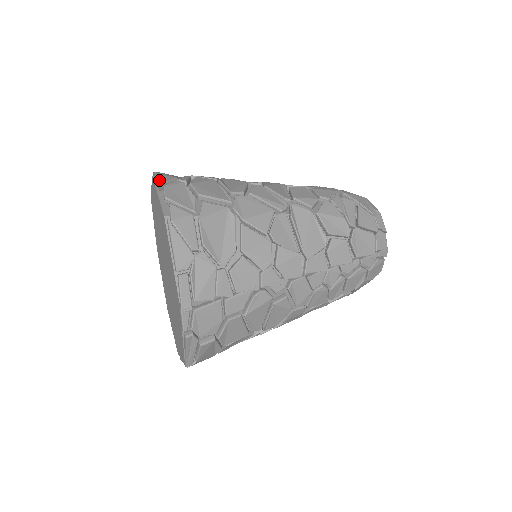
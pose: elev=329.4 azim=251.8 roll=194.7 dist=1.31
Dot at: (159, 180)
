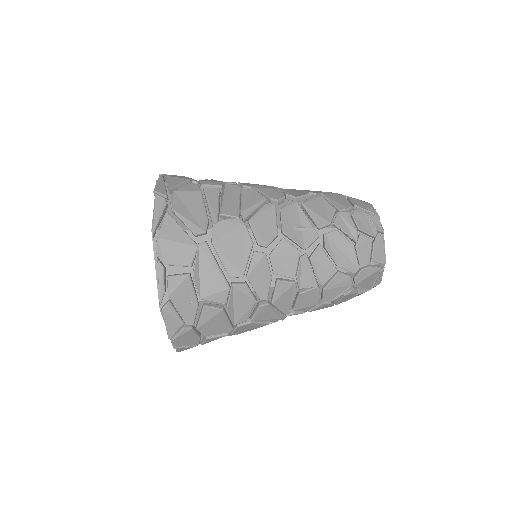
Dot at: (168, 331)
